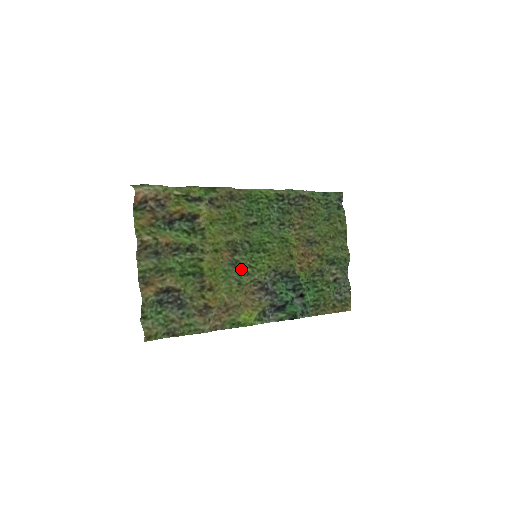
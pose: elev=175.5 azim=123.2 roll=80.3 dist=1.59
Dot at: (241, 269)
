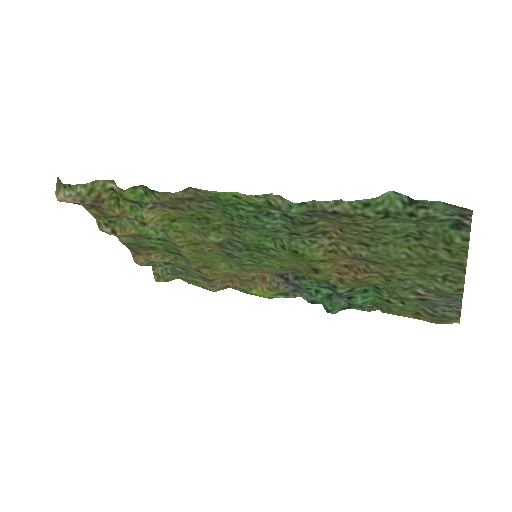
Dot at: (239, 261)
